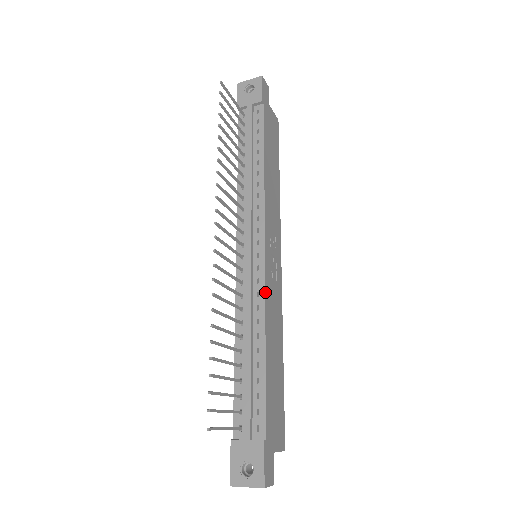
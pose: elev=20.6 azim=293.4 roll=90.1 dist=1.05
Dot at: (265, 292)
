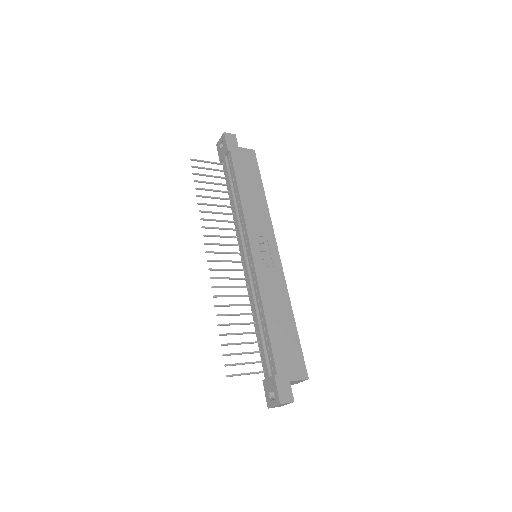
Dot at: (257, 280)
